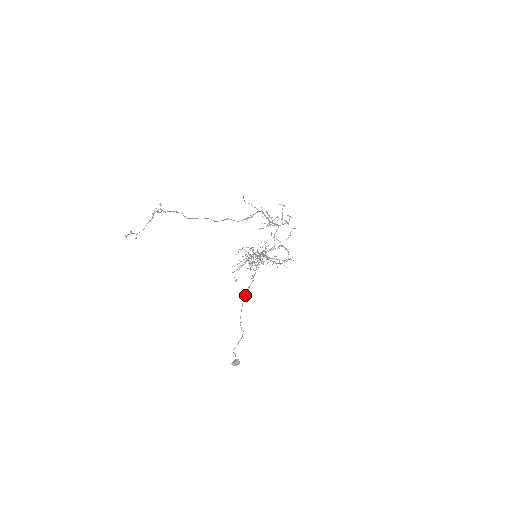
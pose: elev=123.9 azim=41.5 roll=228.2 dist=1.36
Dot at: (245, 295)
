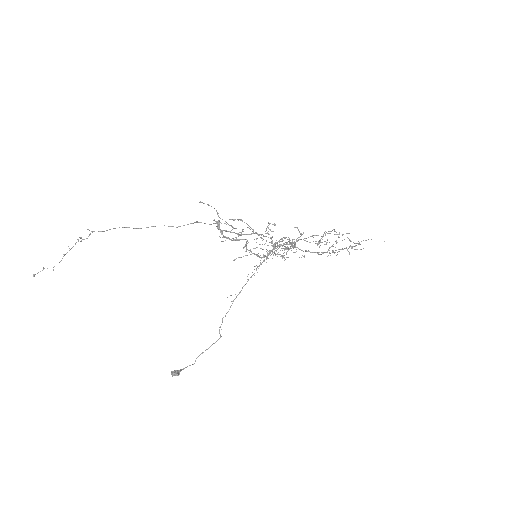
Dot at: (234, 299)
